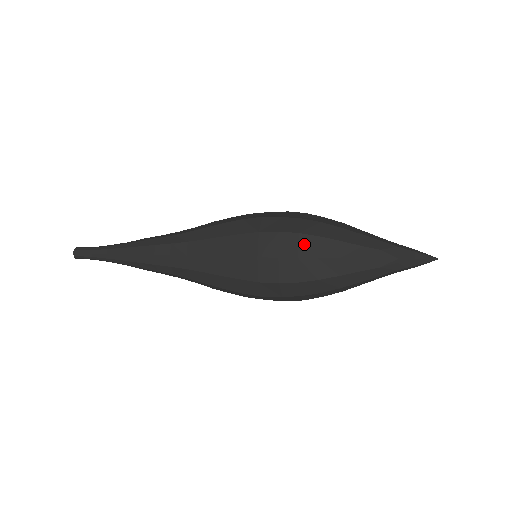
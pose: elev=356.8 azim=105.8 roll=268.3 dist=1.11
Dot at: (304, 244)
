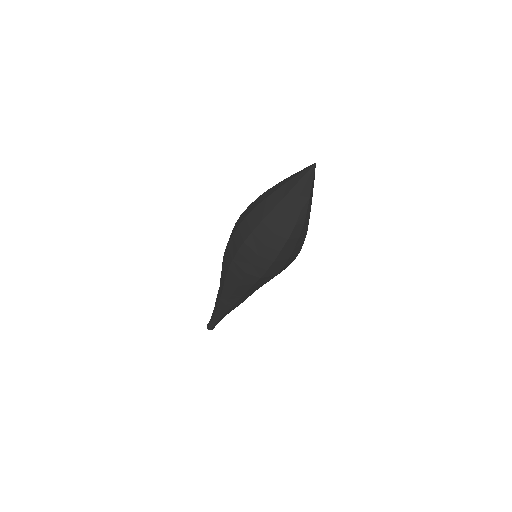
Dot at: occluded
